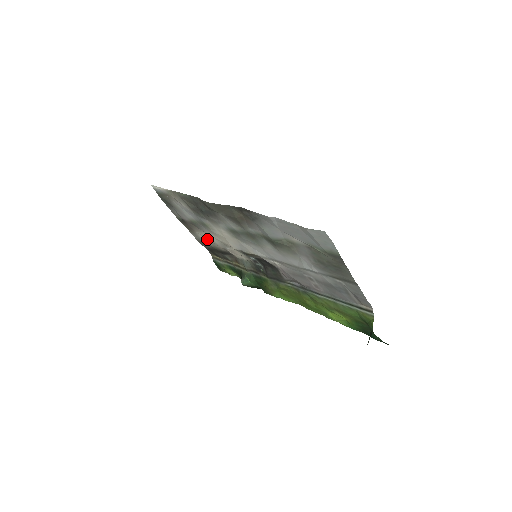
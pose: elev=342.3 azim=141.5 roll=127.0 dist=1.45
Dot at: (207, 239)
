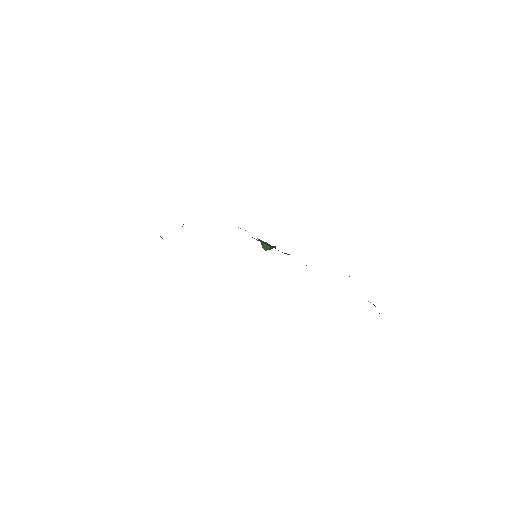
Dot at: occluded
